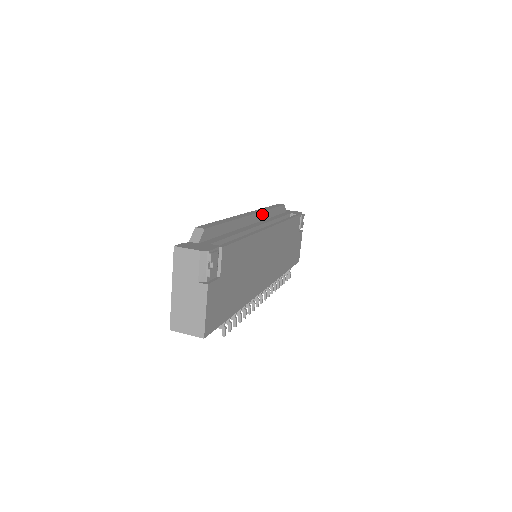
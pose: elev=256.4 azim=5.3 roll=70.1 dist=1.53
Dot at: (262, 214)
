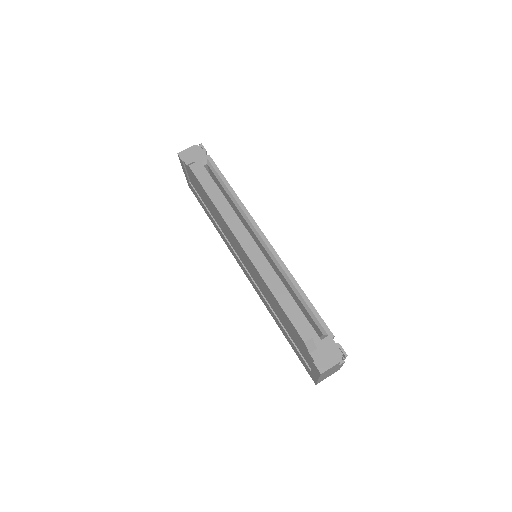
Dot at: (234, 222)
